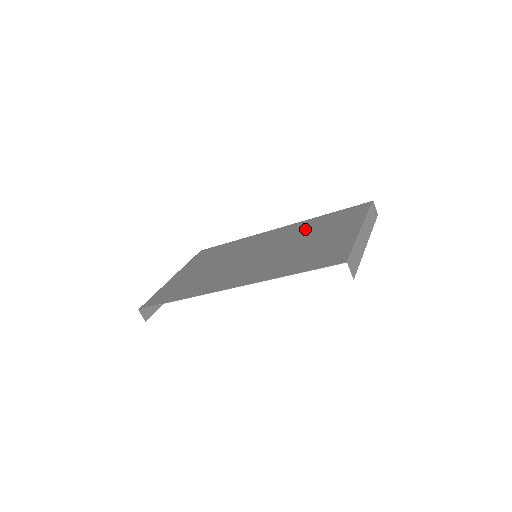
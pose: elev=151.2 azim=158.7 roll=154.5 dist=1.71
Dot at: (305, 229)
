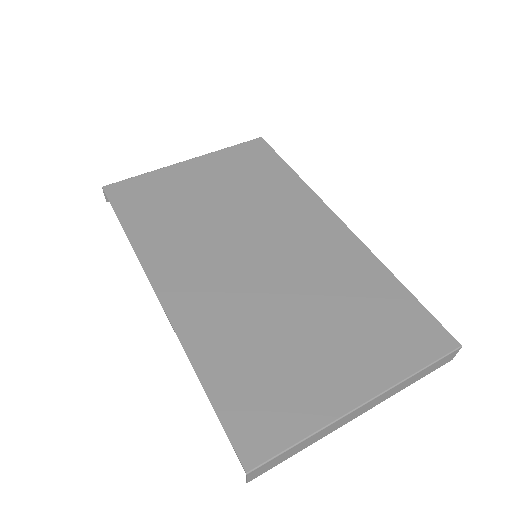
Dot at: (344, 282)
